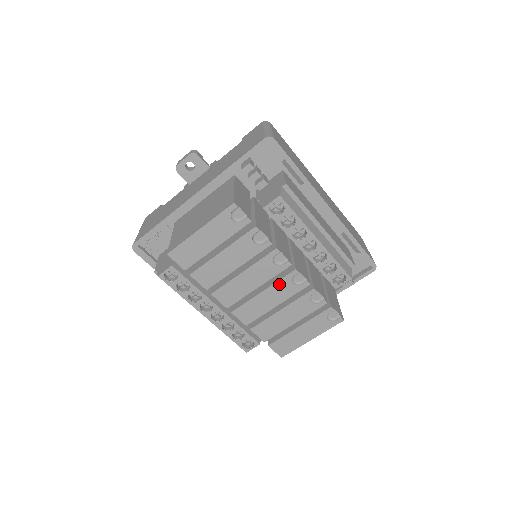
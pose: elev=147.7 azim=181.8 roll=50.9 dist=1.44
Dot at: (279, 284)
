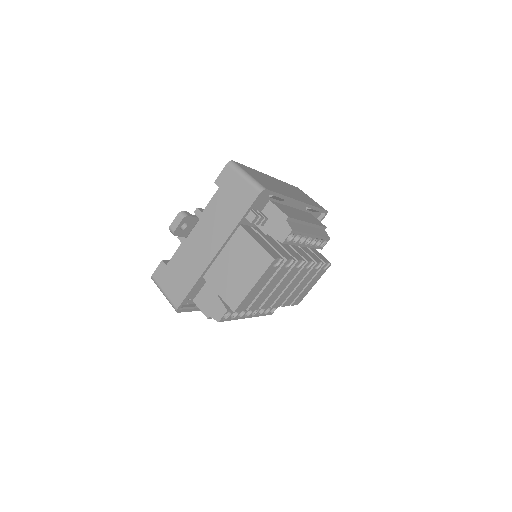
Dot at: (298, 275)
